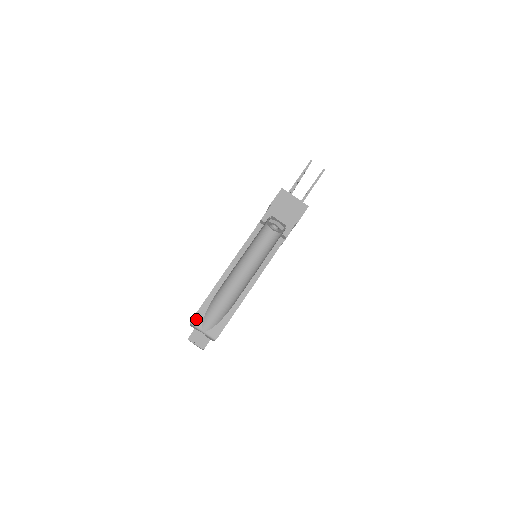
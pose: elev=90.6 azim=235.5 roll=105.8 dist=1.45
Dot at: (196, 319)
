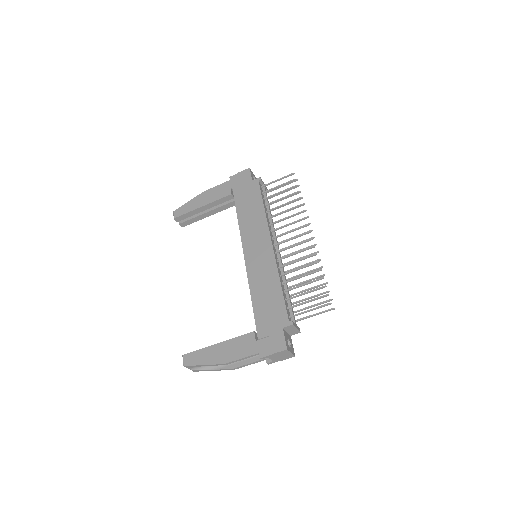
Dot at: (188, 367)
